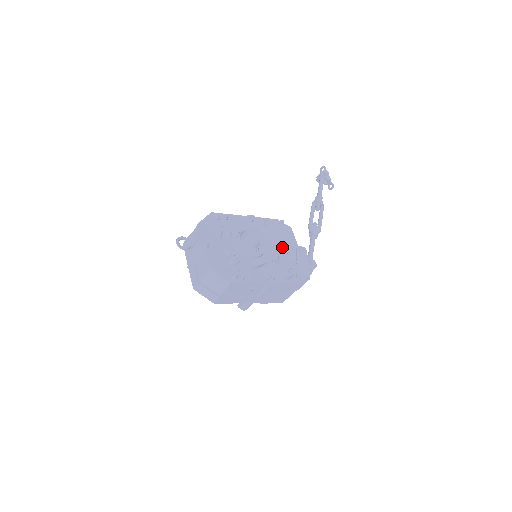
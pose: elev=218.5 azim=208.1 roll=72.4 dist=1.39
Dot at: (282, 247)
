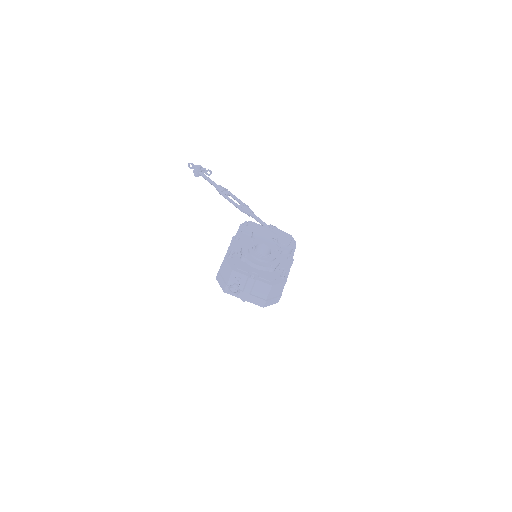
Dot at: (270, 236)
